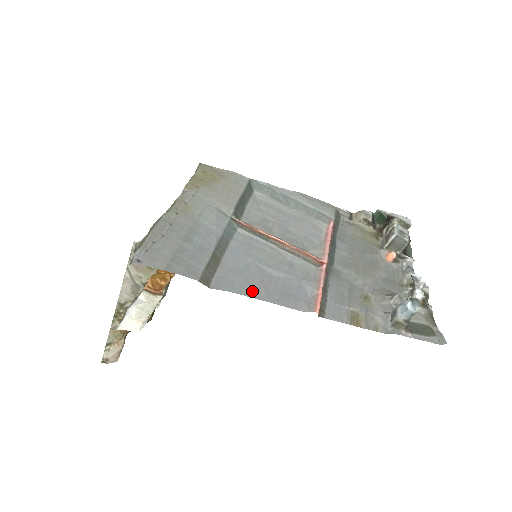
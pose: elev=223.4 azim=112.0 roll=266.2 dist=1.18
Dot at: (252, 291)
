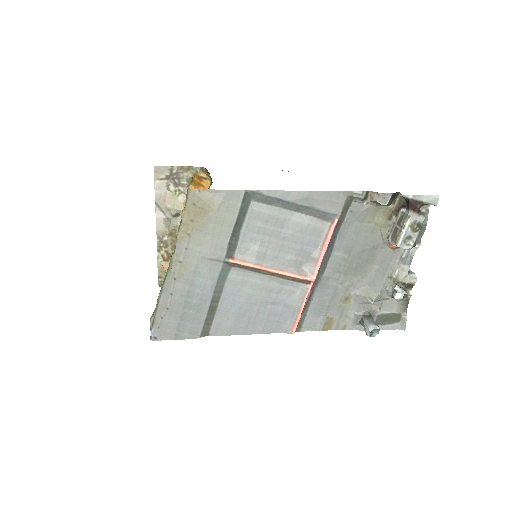
Dot at: (242, 330)
